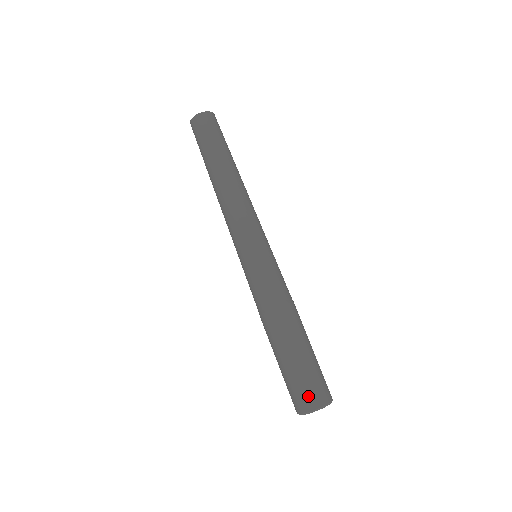
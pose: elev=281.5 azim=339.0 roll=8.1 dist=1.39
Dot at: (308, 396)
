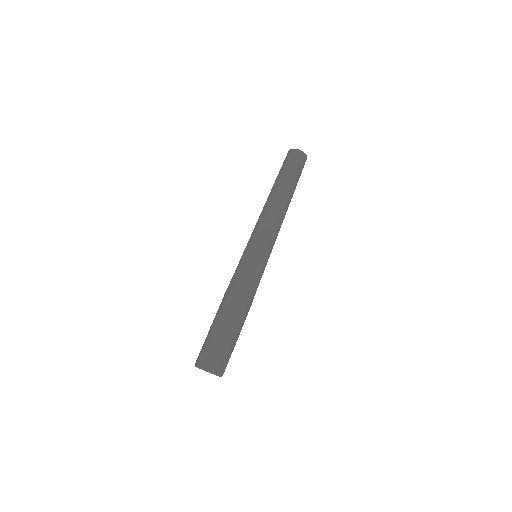
Dot at: (207, 356)
